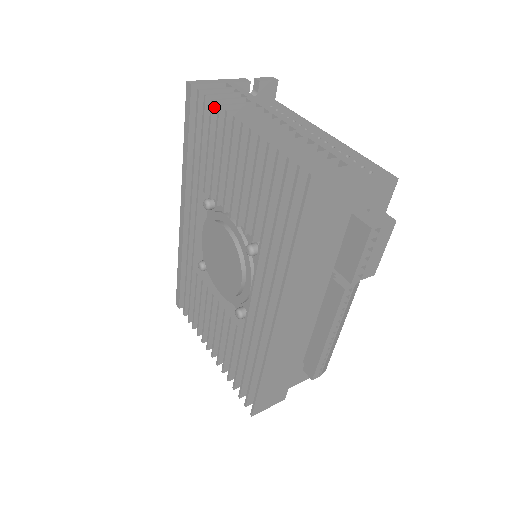
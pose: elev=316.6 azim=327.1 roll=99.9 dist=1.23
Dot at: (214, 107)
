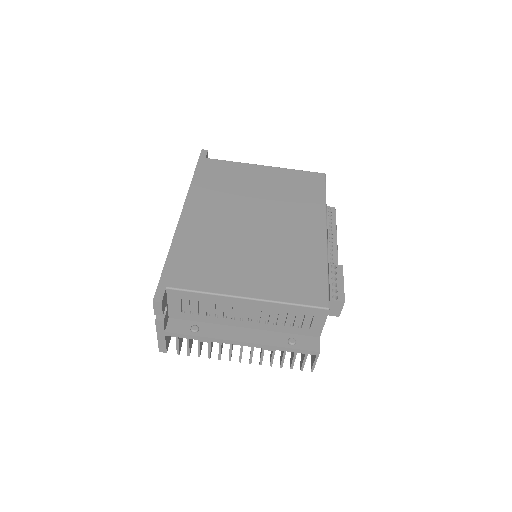
Dot at: occluded
